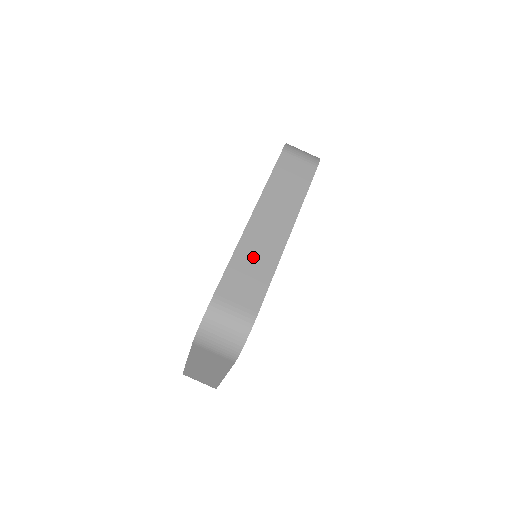
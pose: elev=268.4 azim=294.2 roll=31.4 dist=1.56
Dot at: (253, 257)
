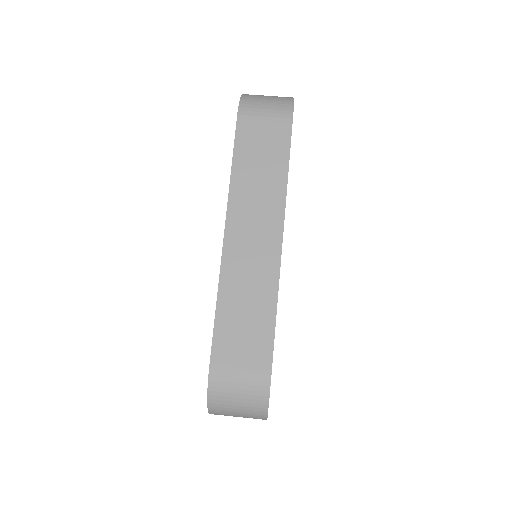
Dot at: (243, 294)
